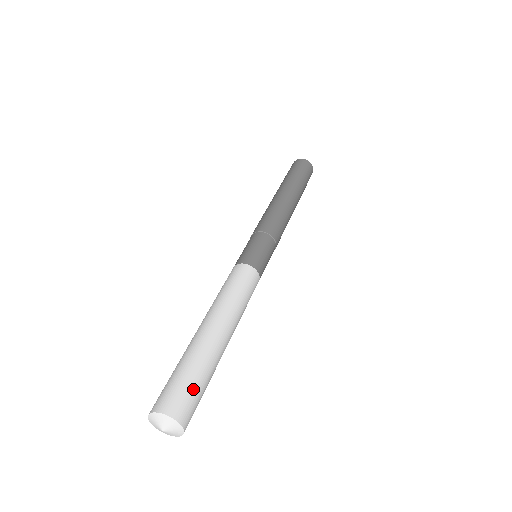
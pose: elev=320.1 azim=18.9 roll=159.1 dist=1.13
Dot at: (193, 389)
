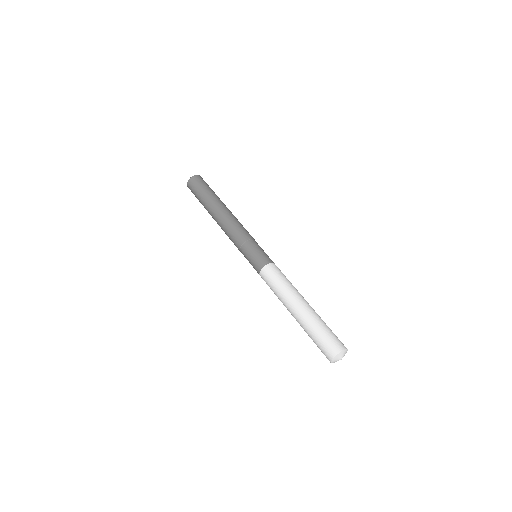
Dot at: (326, 337)
